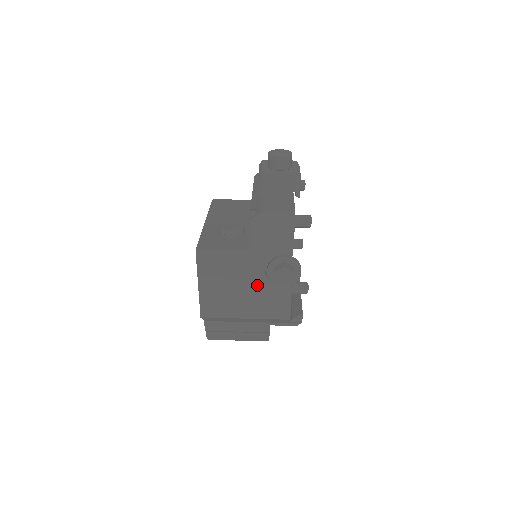
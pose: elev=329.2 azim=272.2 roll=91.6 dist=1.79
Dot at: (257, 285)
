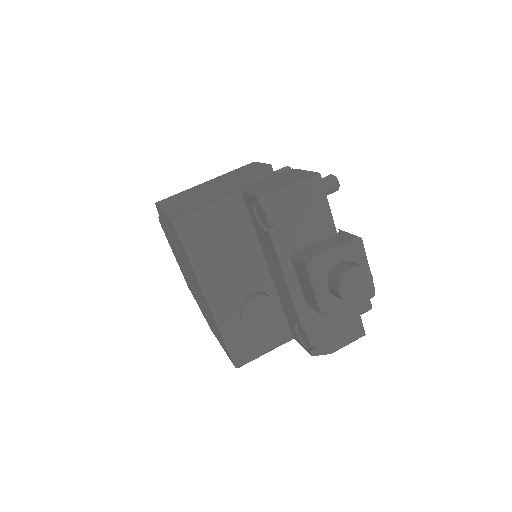
Dot at: occluded
